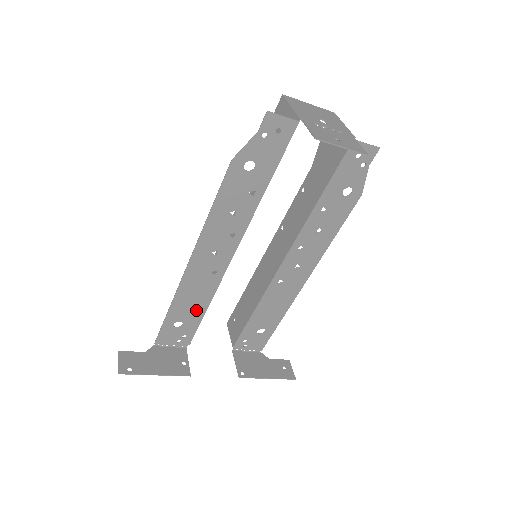
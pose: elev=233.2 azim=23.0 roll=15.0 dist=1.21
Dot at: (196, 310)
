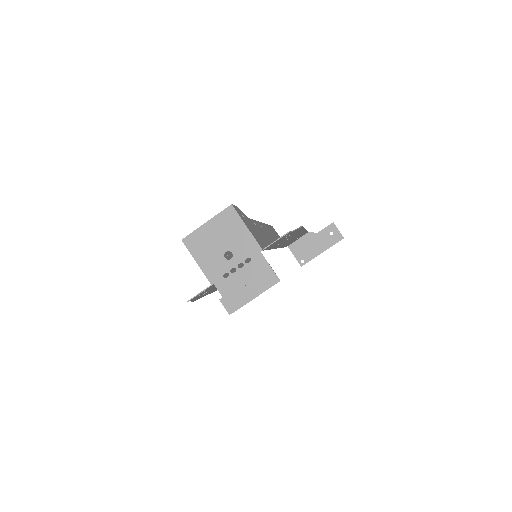
Dot at: occluded
